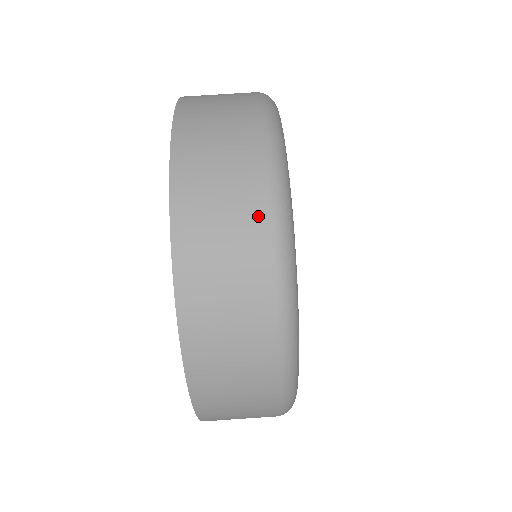
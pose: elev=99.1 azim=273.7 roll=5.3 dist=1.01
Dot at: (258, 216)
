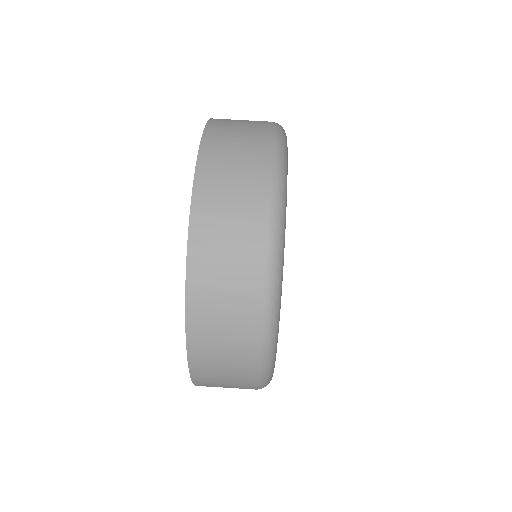
Dot at: (257, 224)
